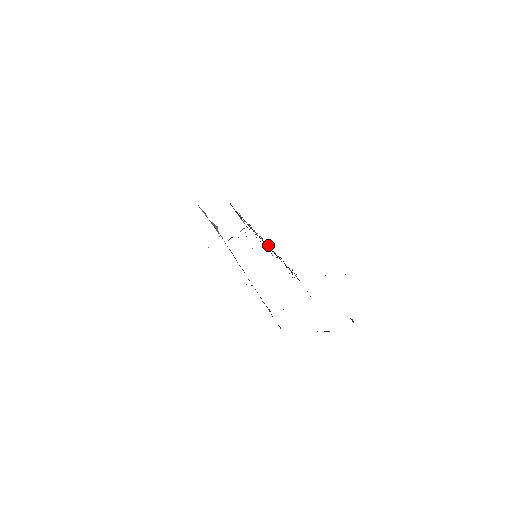
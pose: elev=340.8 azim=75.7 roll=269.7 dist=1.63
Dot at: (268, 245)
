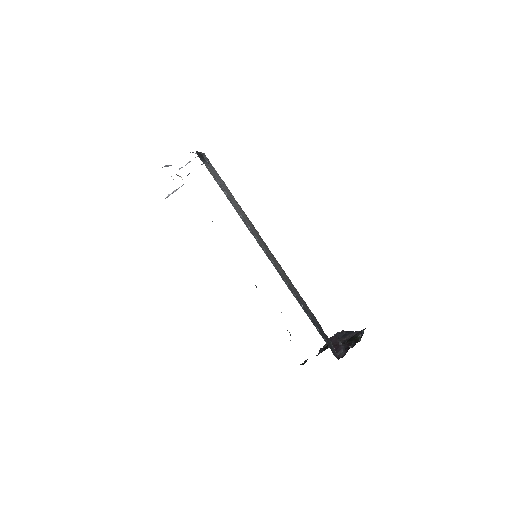
Dot at: (292, 292)
